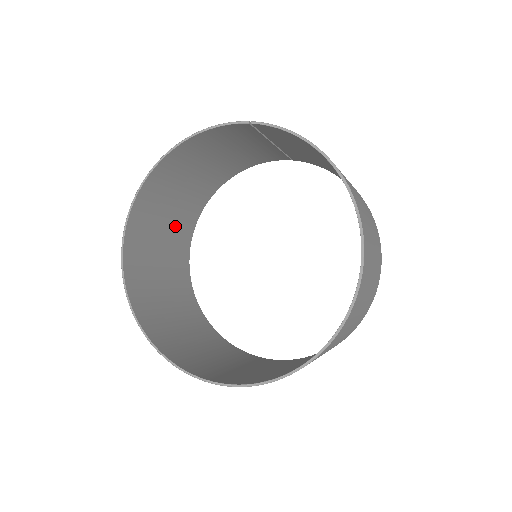
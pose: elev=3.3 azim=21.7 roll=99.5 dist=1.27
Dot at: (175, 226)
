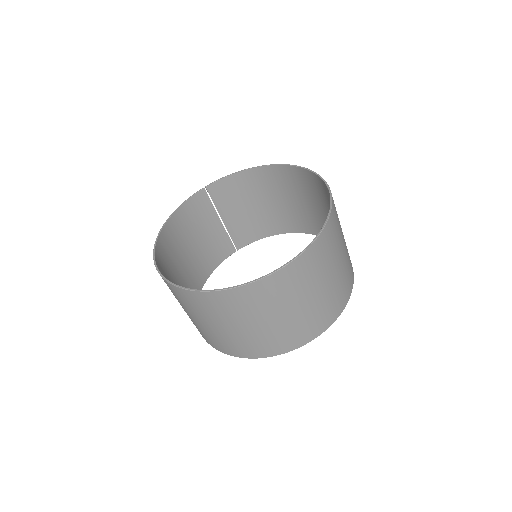
Dot at: occluded
